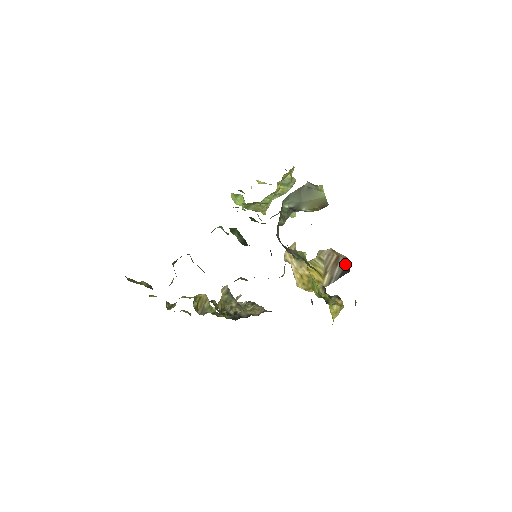
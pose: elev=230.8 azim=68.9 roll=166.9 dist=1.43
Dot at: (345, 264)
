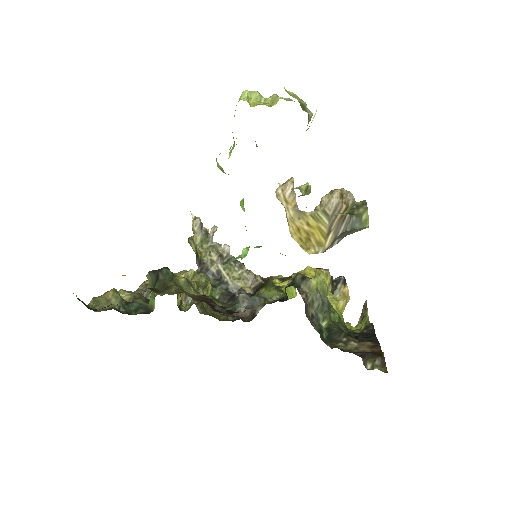
Dot at: occluded
